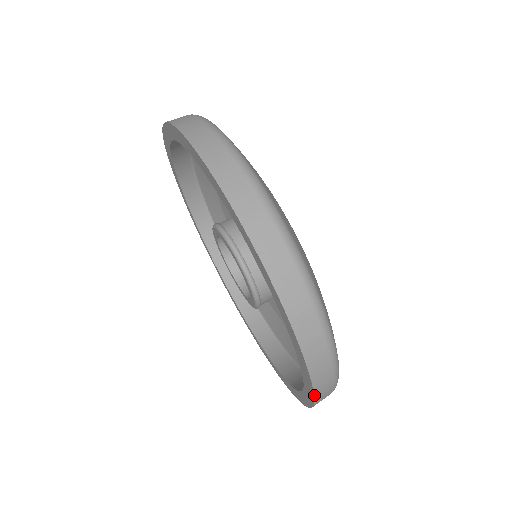
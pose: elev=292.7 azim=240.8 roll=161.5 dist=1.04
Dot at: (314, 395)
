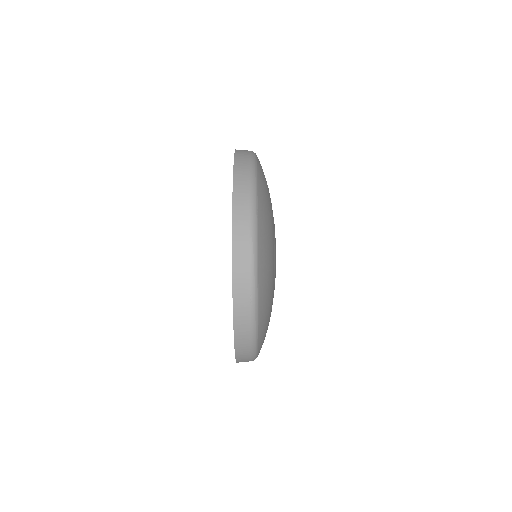
Dot at: (235, 353)
